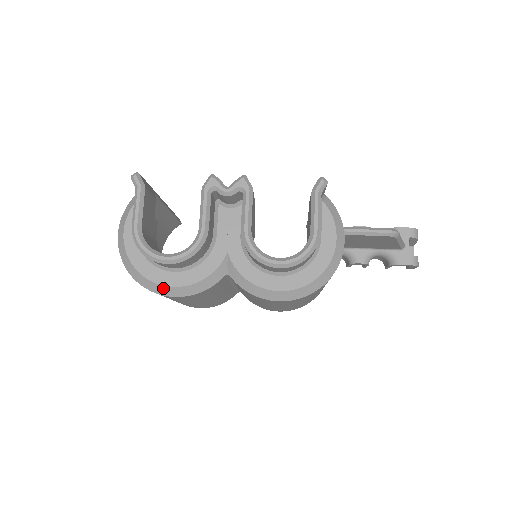
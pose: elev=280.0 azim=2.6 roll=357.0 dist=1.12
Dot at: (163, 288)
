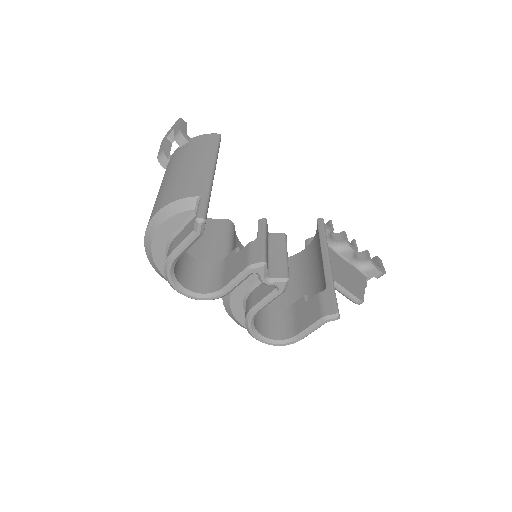
Dot at: (166, 279)
